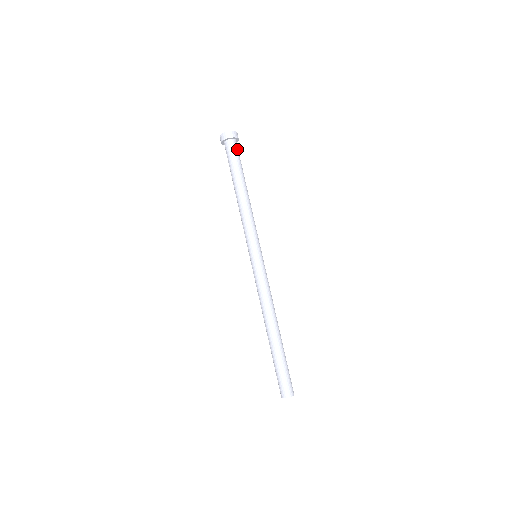
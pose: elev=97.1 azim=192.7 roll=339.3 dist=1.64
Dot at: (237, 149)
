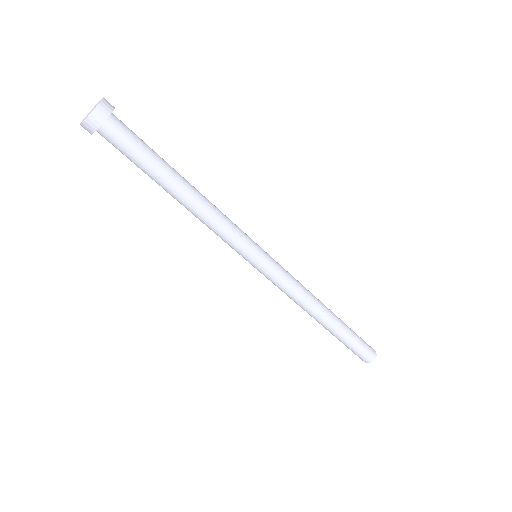
Dot at: (125, 131)
